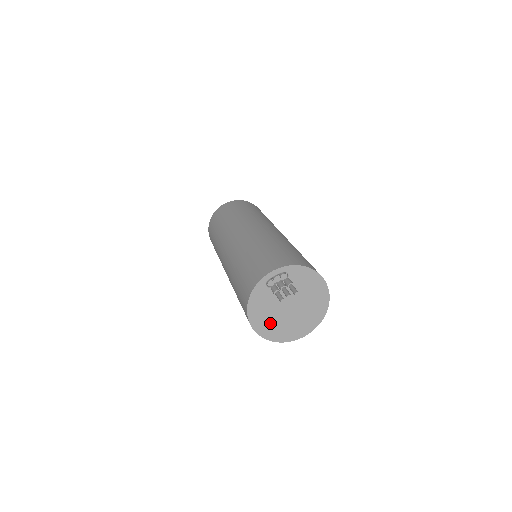
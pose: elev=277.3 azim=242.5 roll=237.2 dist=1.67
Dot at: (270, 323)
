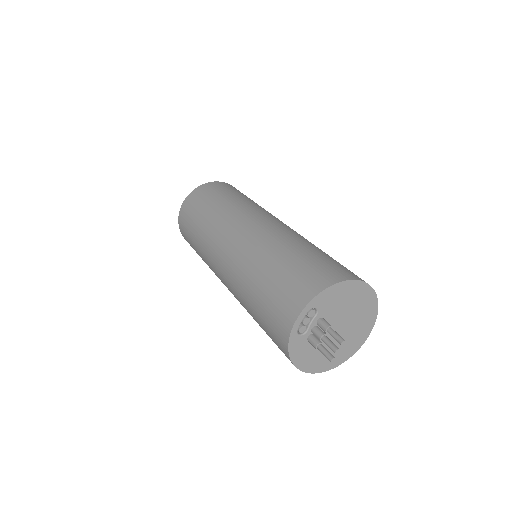
Dot at: occluded
